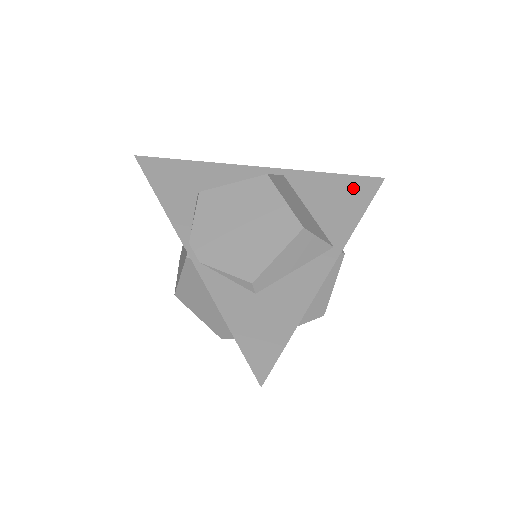
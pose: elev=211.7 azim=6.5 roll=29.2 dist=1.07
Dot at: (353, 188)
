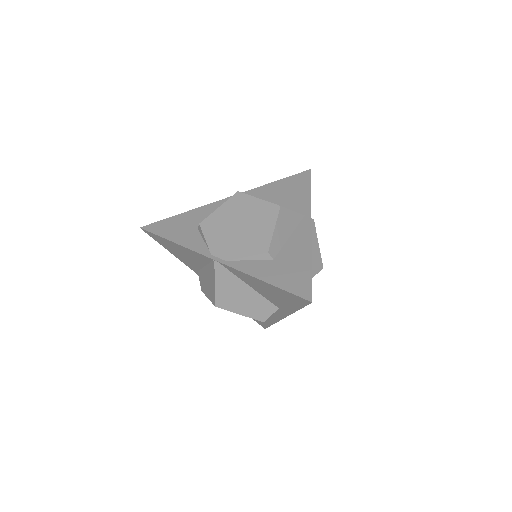
Dot at: (295, 182)
